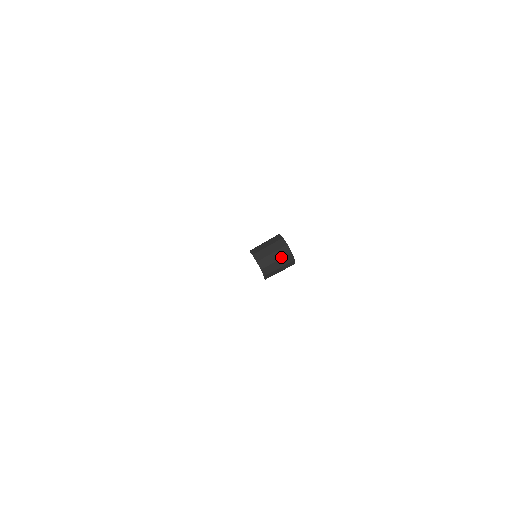
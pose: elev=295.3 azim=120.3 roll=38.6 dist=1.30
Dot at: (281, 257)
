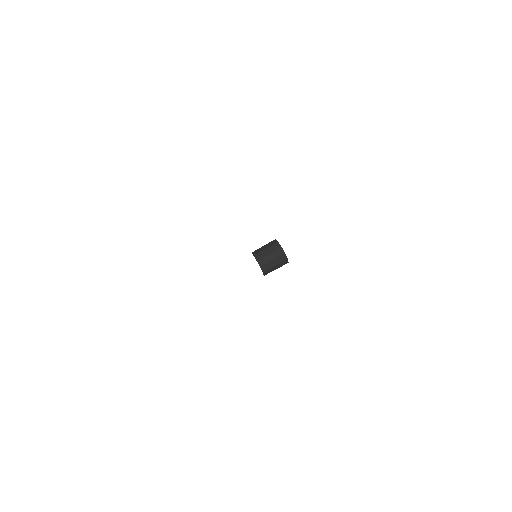
Dot at: (276, 257)
